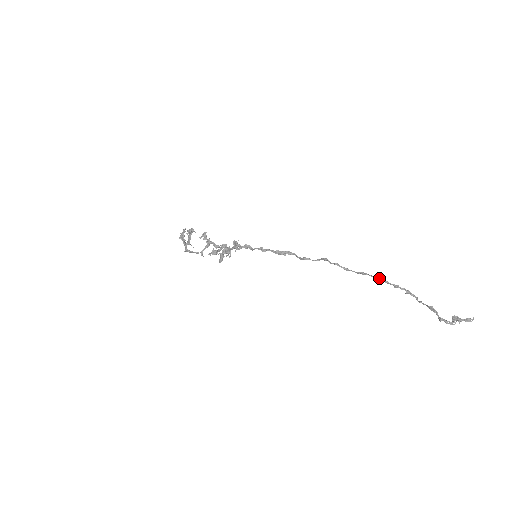
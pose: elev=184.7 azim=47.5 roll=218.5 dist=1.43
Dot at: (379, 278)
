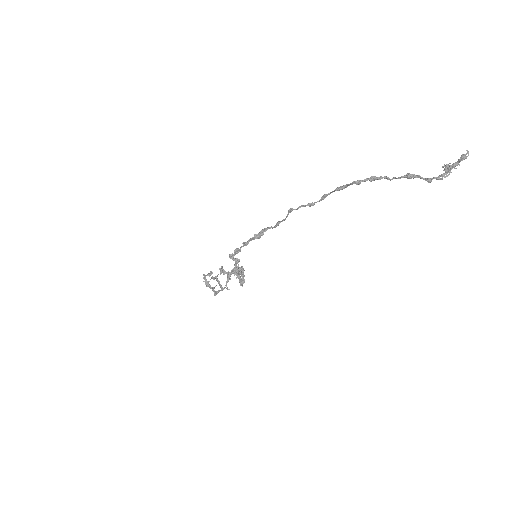
Dot at: (337, 187)
